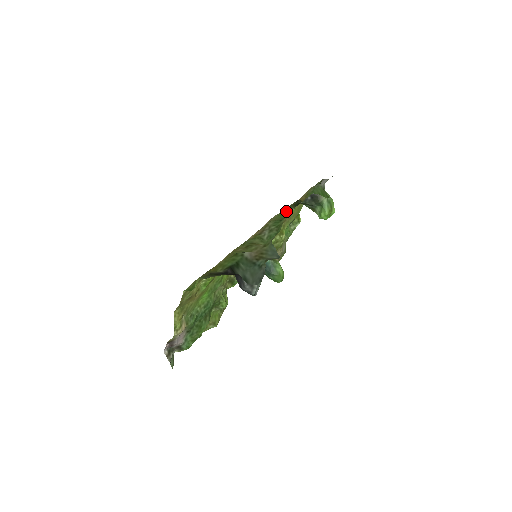
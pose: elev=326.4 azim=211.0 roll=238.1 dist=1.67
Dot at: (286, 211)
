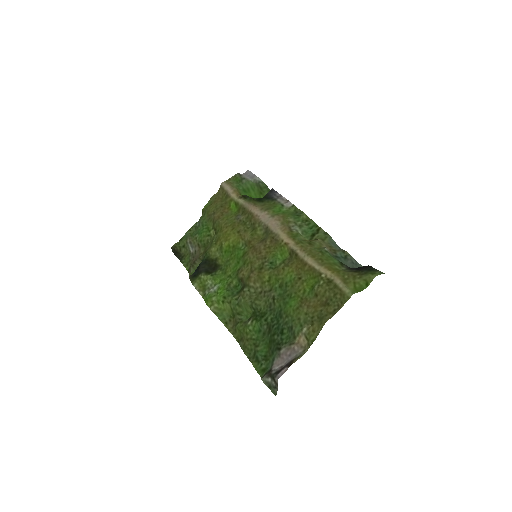
Dot at: (280, 207)
